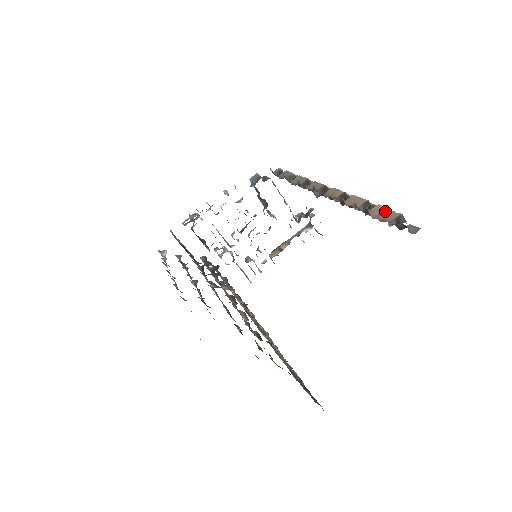
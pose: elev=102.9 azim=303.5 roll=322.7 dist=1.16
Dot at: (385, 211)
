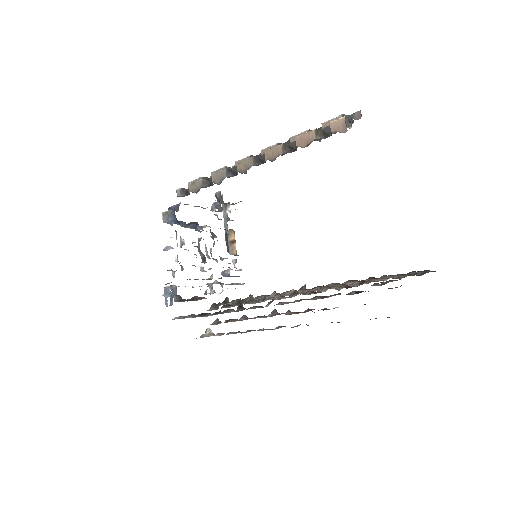
Dot at: (326, 125)
